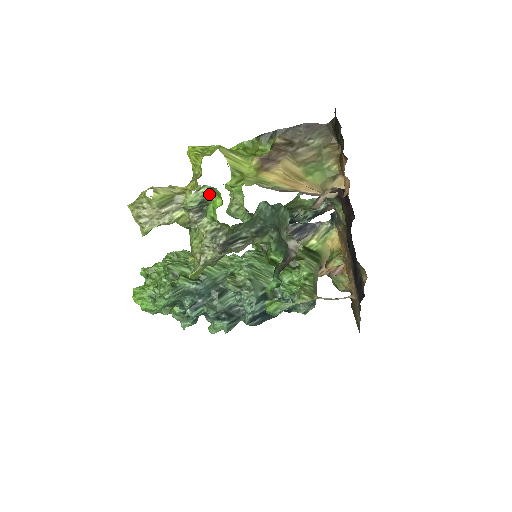
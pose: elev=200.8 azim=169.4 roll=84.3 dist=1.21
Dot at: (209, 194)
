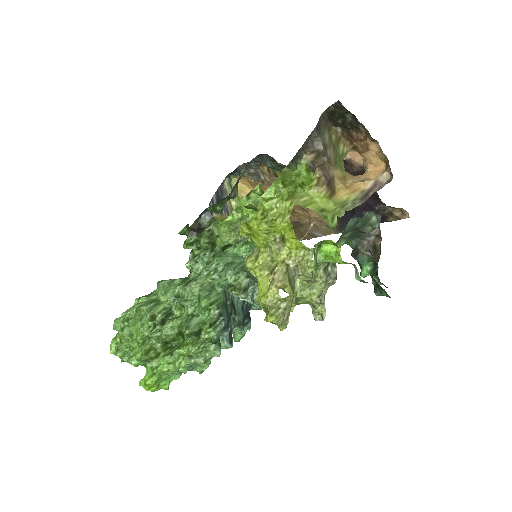
Dot at: (317, 248)
